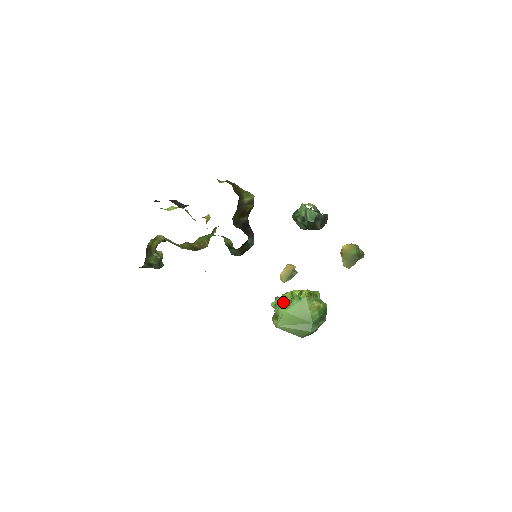
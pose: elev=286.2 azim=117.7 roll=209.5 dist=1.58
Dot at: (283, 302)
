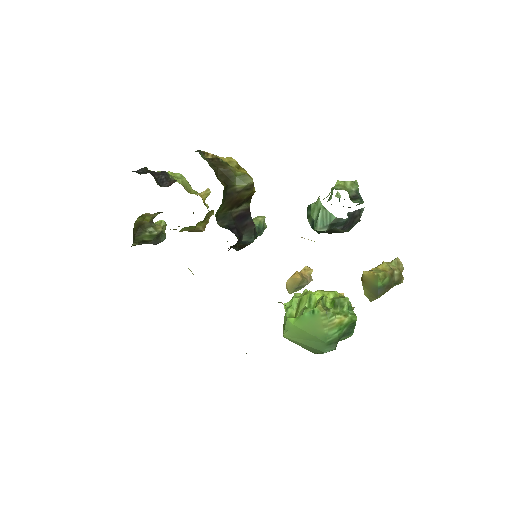
Dot at: (297, 306)
